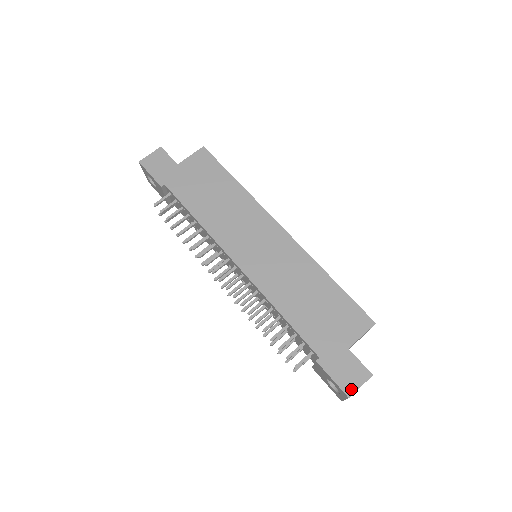
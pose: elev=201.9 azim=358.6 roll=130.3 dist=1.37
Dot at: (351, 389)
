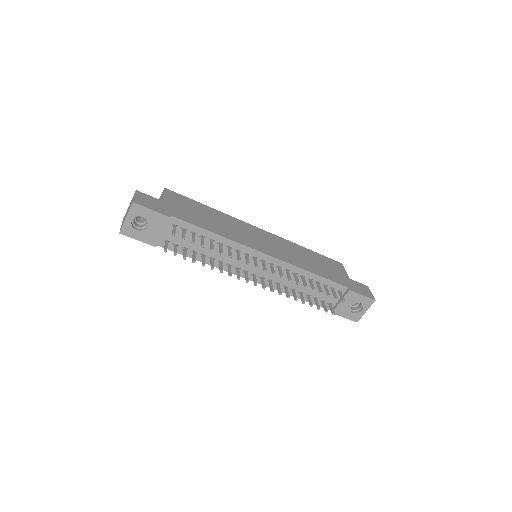
Dot at: (371, 296)
